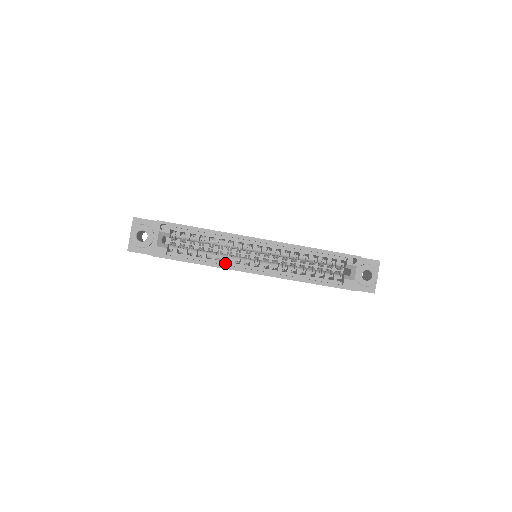
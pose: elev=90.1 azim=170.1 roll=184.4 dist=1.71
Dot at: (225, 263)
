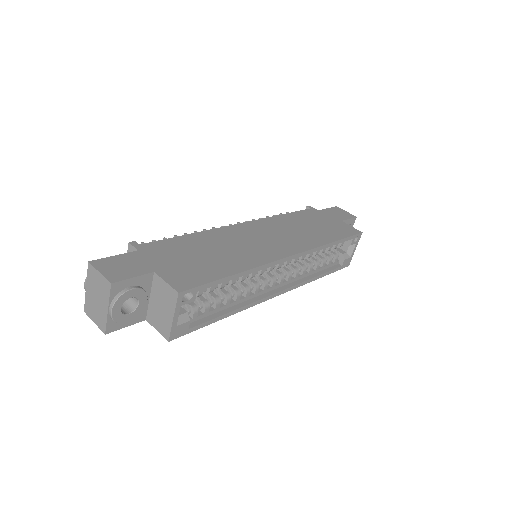
Dot at: (249, 298)
